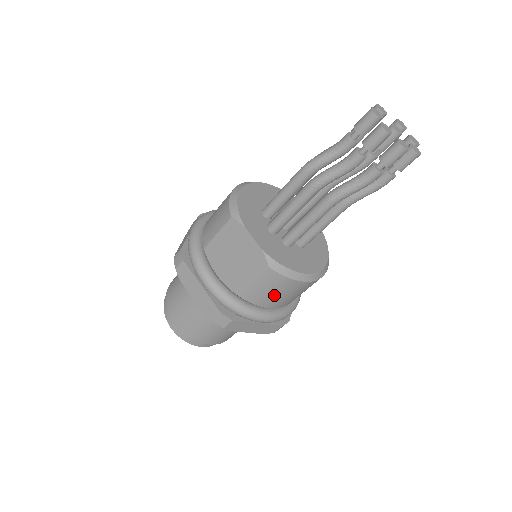
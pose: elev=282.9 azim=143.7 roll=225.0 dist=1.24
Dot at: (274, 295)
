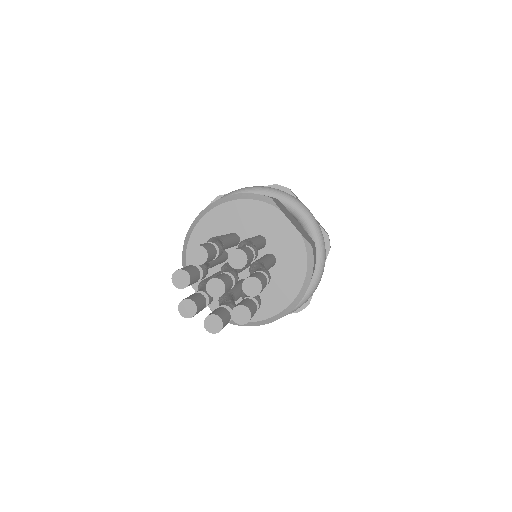
Dot at: occluded
